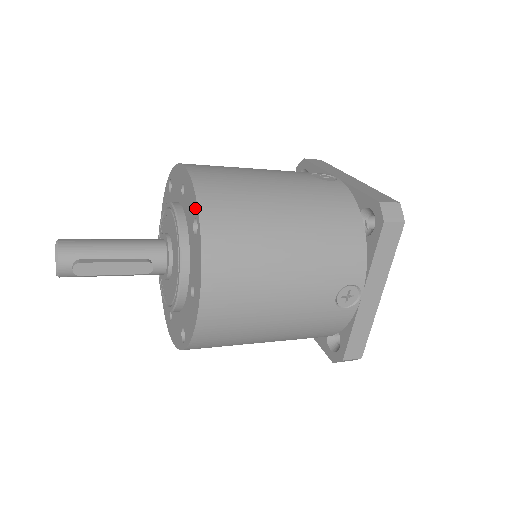
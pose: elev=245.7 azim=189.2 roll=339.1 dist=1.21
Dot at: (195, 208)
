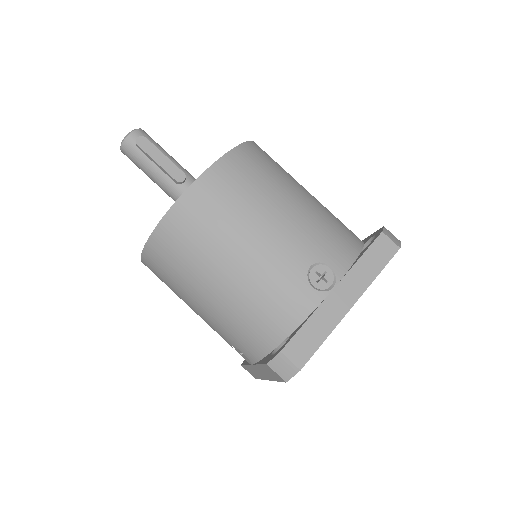
Dot at: occluded
